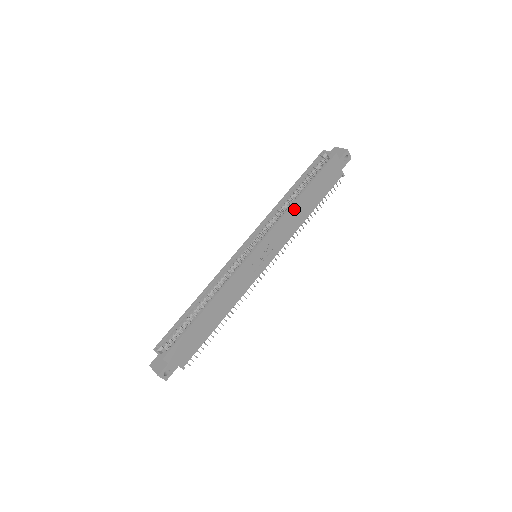
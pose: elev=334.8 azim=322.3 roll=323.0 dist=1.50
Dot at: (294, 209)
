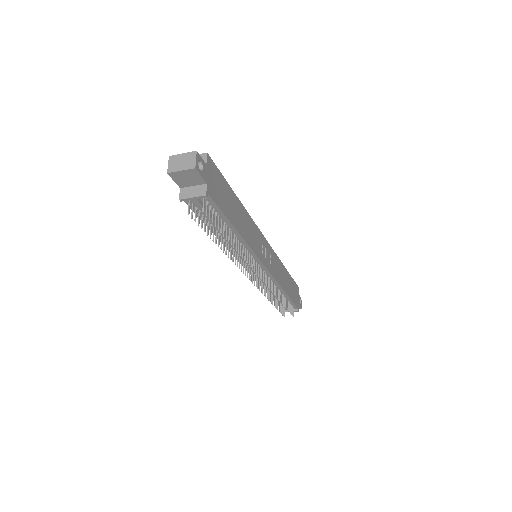
Dot at: (282, 269)
